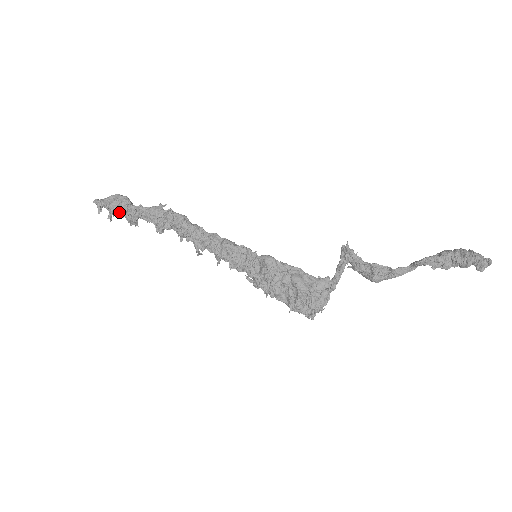
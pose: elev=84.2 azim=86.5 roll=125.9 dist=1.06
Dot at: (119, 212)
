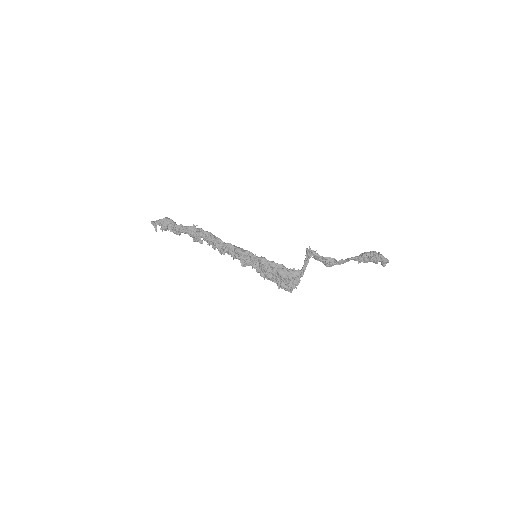
Dot at: (168, 230)
